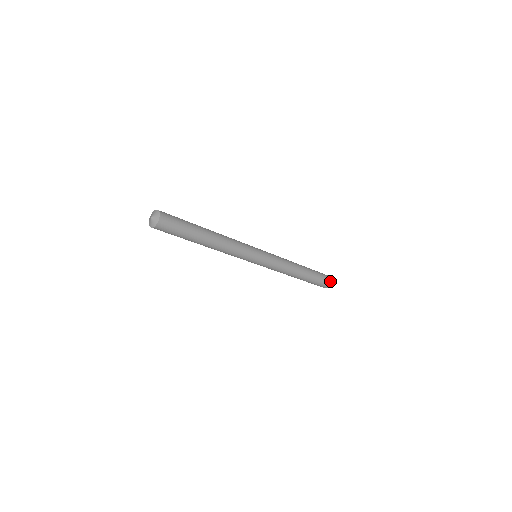
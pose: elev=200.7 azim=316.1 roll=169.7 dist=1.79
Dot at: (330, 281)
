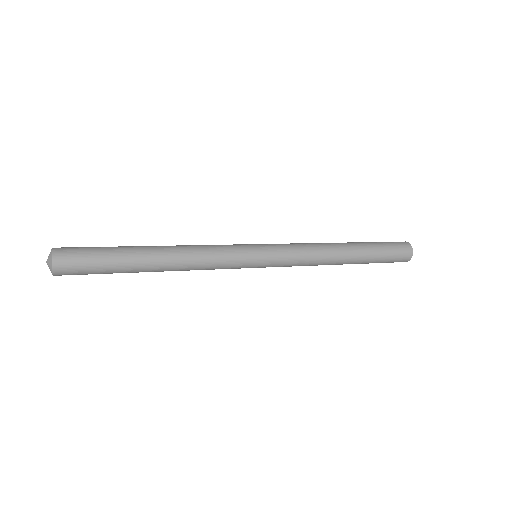
Dot at: (407, 257)
